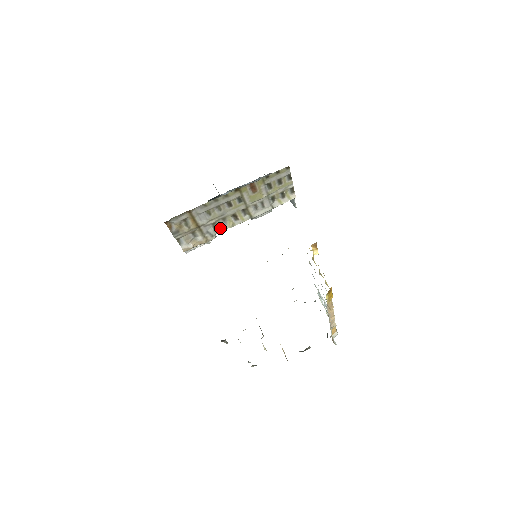
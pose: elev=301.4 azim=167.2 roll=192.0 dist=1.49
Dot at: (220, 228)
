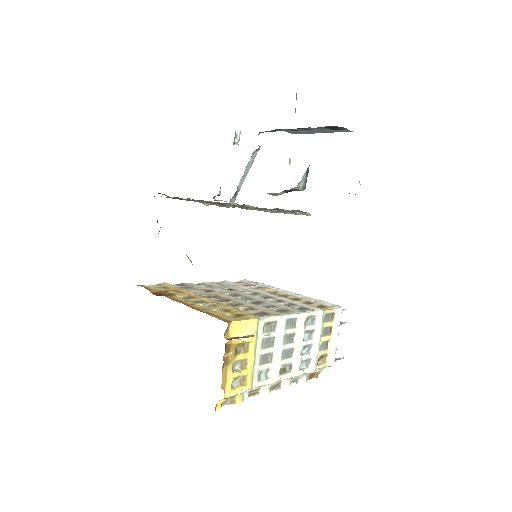
Dot at: occluded
